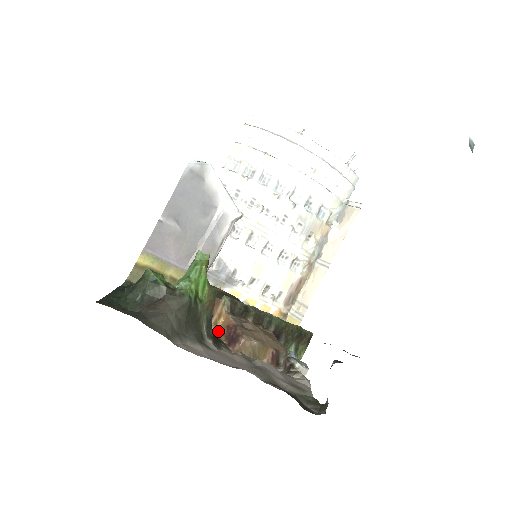
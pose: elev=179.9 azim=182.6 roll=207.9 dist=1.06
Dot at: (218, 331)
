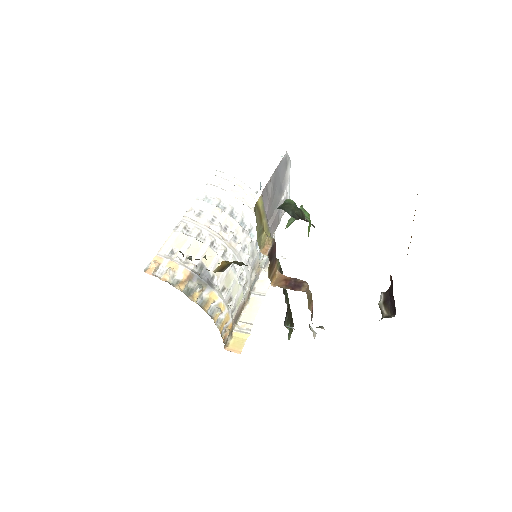
Dot at: (274, 284)
